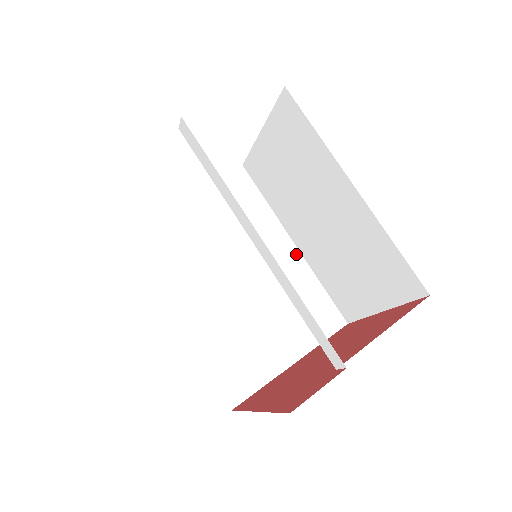
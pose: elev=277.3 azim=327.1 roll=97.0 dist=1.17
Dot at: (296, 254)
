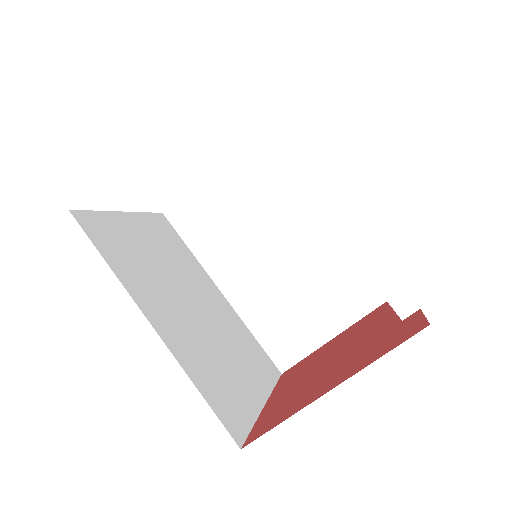
Dot at: (226, 302)
